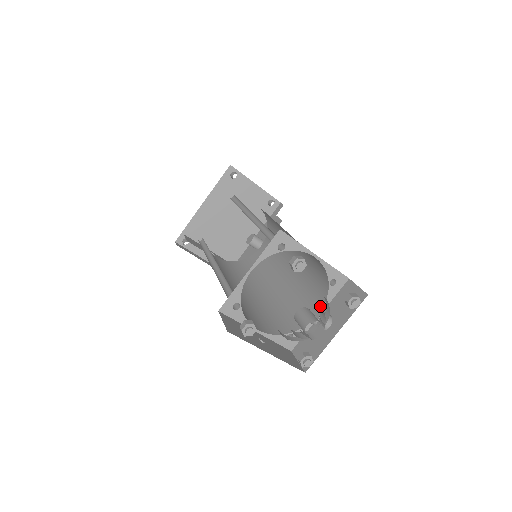
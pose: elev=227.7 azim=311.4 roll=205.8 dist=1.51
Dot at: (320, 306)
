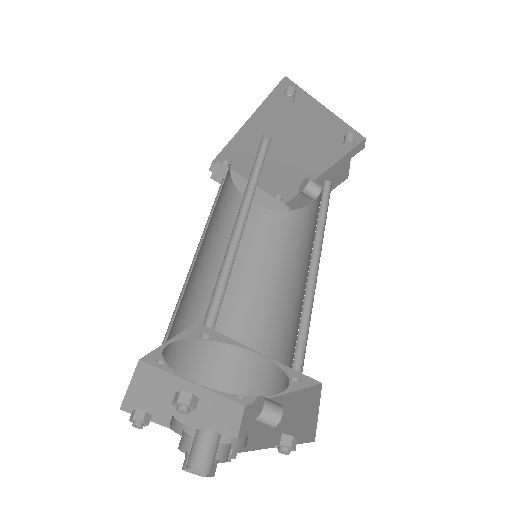
Dot at: (282, 386)
